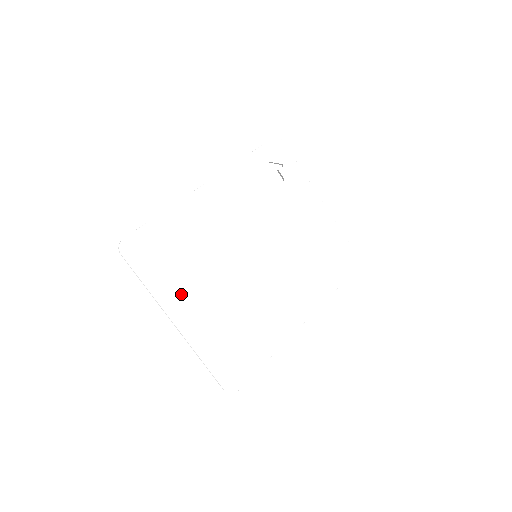
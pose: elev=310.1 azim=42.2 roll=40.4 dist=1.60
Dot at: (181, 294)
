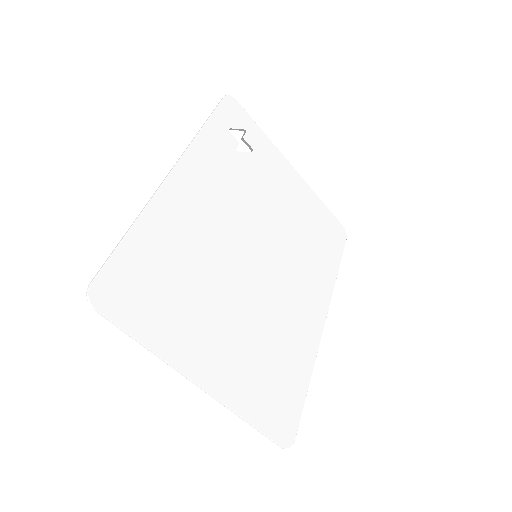
Dot at: (194, 340)
